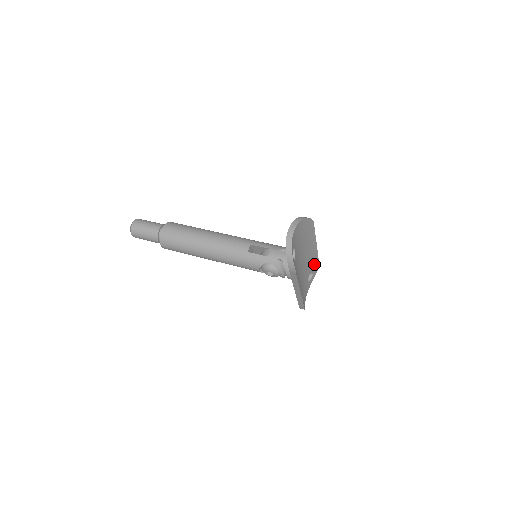
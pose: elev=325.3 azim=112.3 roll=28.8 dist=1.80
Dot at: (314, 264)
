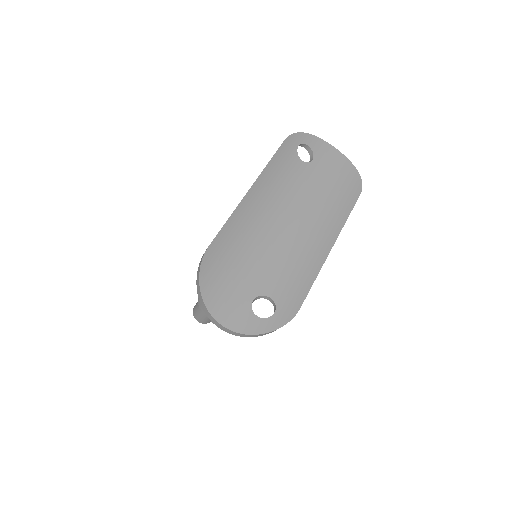
Dot at: (294, 293)
